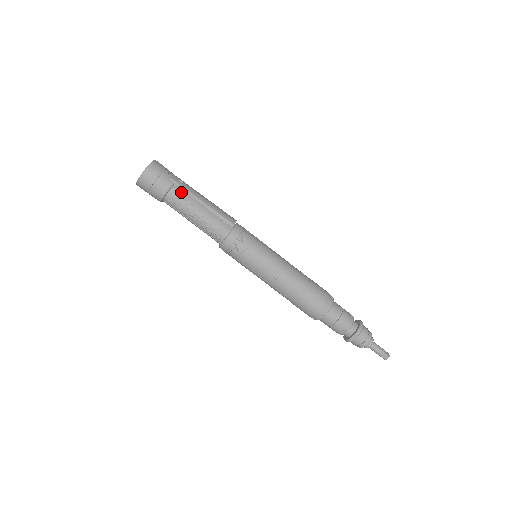
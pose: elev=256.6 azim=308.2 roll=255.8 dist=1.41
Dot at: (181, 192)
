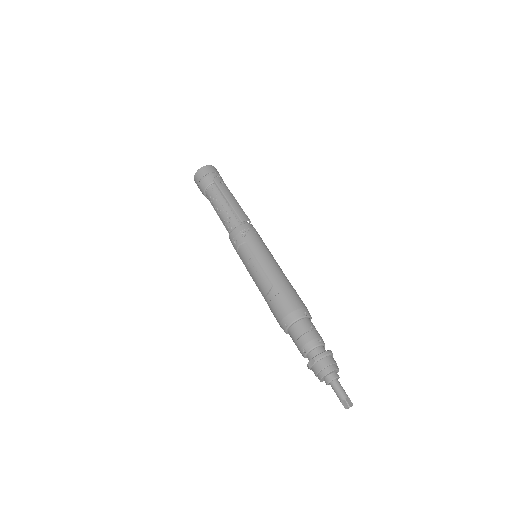
Dot at: (216, 190)
